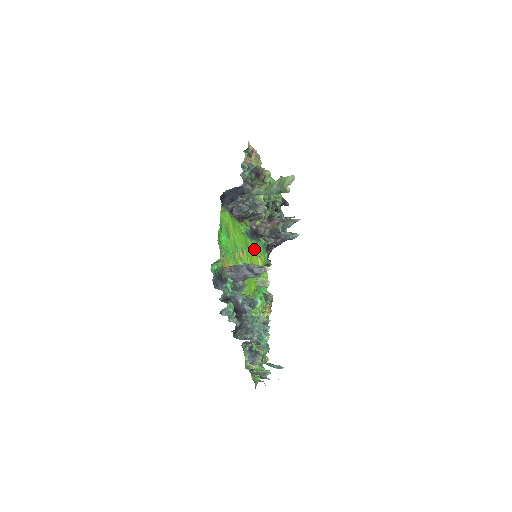
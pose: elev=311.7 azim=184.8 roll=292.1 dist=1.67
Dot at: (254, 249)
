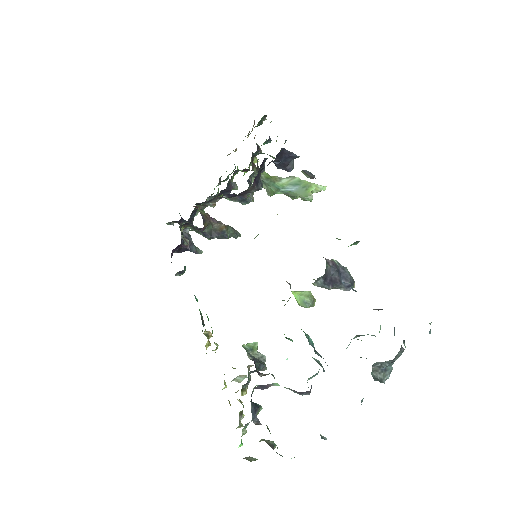
Dot at: occluded
